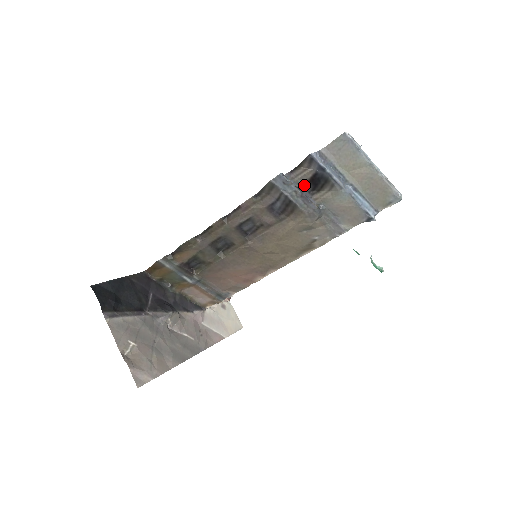
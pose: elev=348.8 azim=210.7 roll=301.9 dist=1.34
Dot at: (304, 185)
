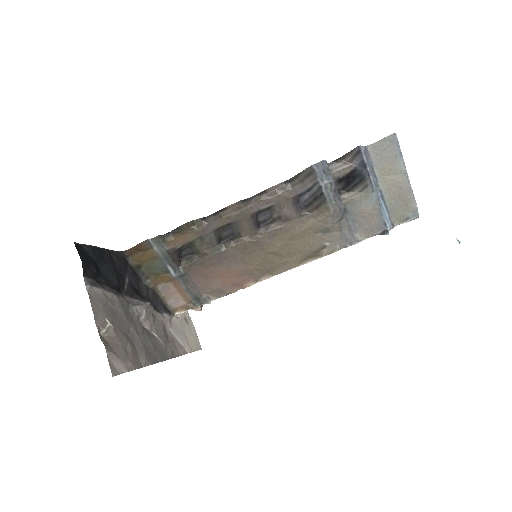
Dot at: (337, 181)
